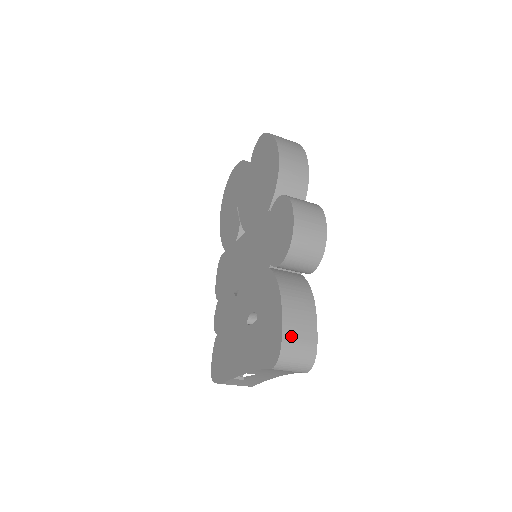
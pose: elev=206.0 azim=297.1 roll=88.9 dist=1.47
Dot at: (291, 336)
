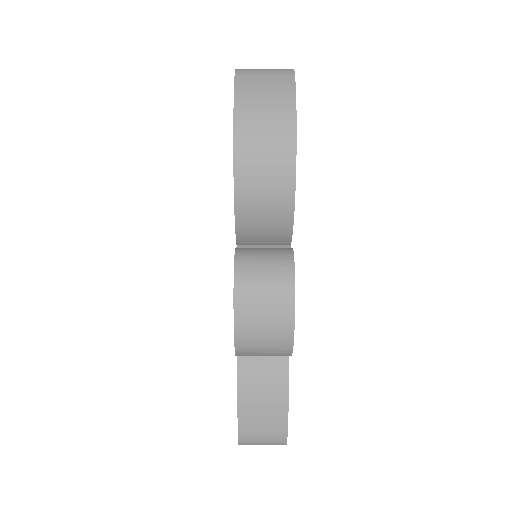
Dot at: (250, 431)
